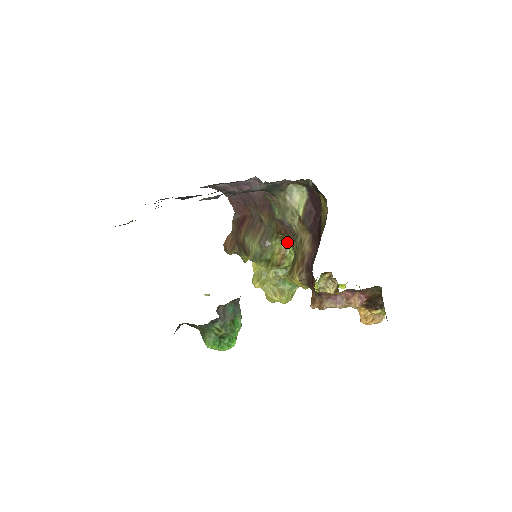
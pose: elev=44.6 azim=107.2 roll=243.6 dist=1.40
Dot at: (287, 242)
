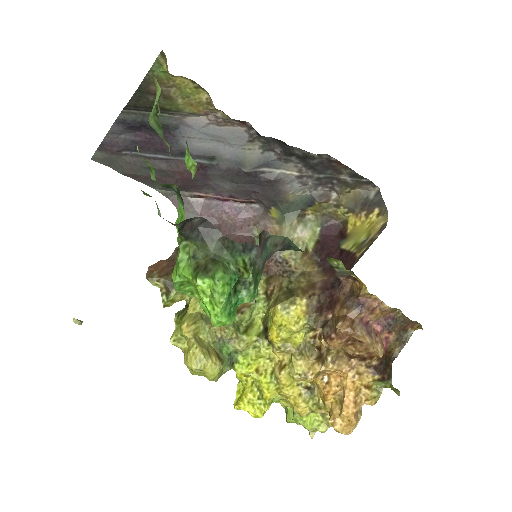
Dot at: occluded
